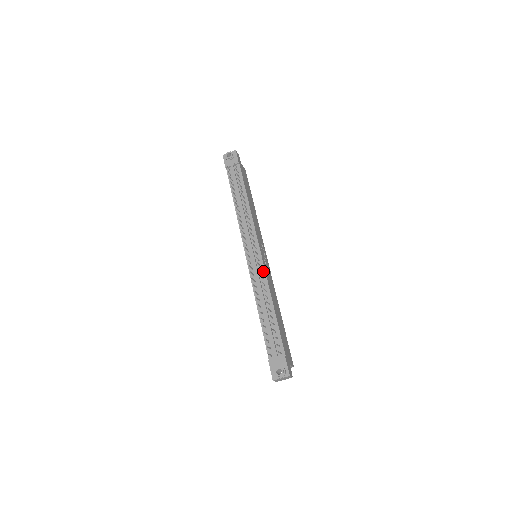
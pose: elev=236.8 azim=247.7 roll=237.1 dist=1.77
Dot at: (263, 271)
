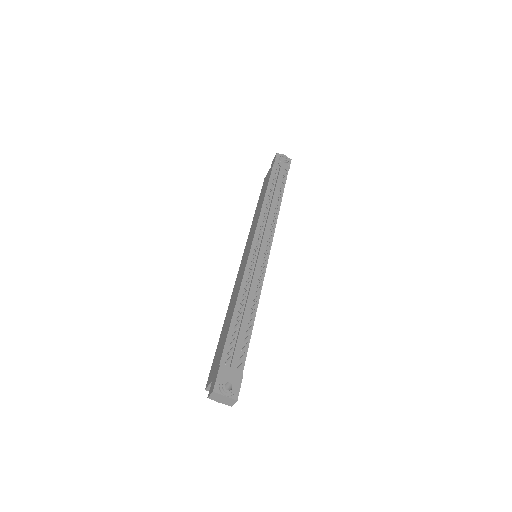
Dot at: occluded
